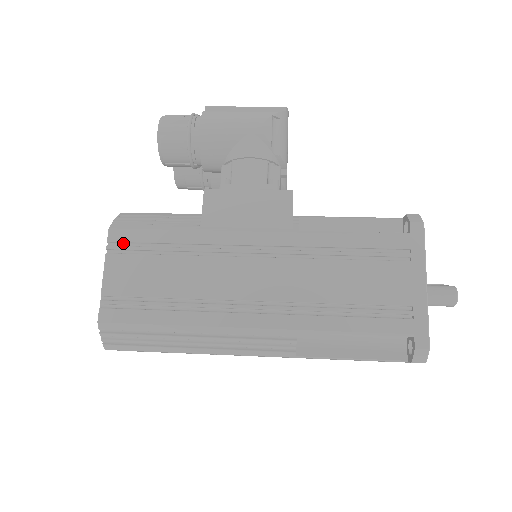
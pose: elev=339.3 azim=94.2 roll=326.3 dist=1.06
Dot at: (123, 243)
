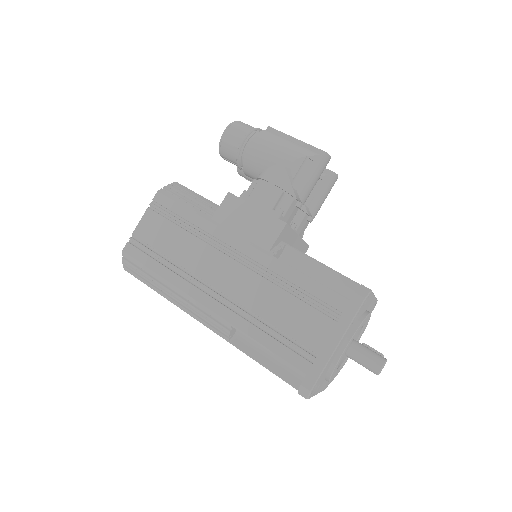
Dot at: (161, 205)
